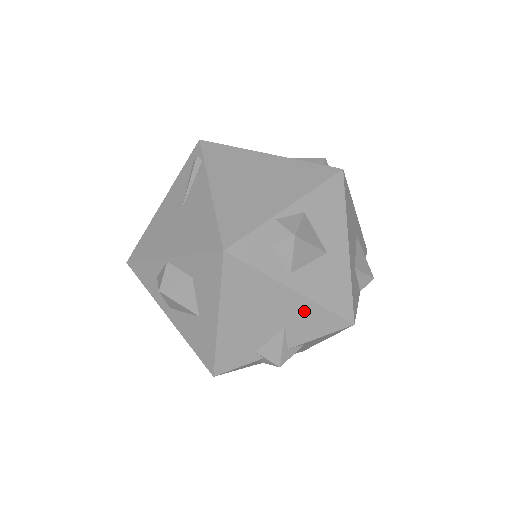
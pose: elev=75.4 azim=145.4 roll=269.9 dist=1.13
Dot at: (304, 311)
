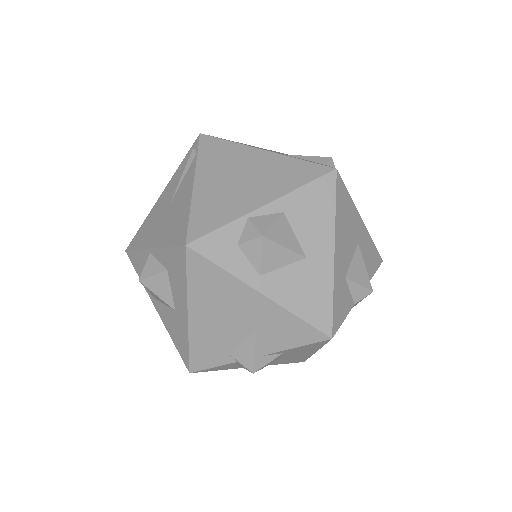
Dot at: (275, 317)
